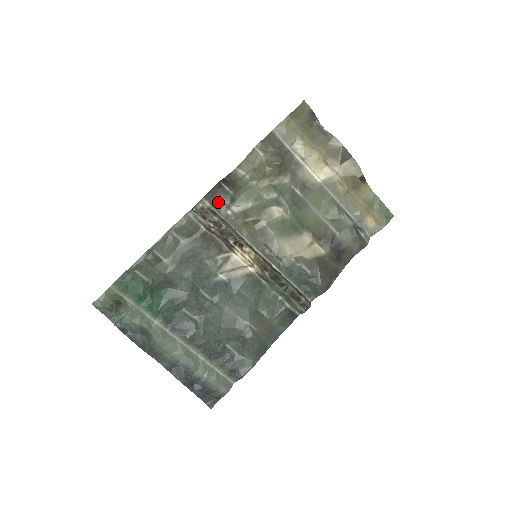
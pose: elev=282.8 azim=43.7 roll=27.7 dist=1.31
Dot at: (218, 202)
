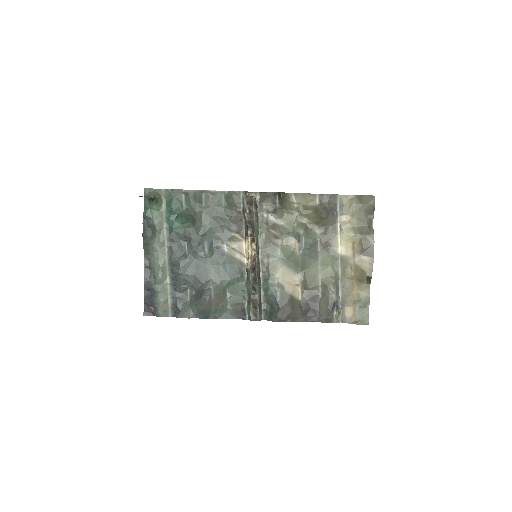
Dot at: (265, 203)
